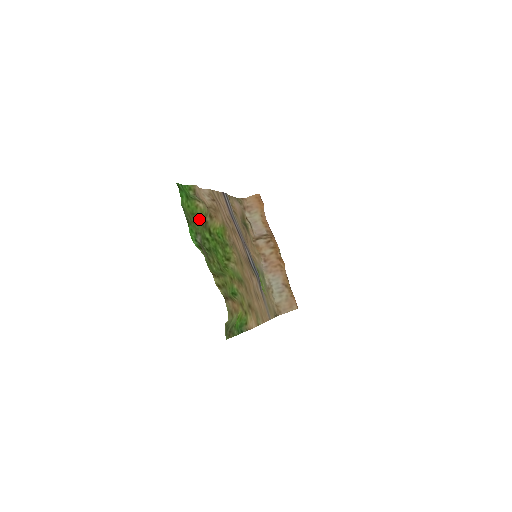
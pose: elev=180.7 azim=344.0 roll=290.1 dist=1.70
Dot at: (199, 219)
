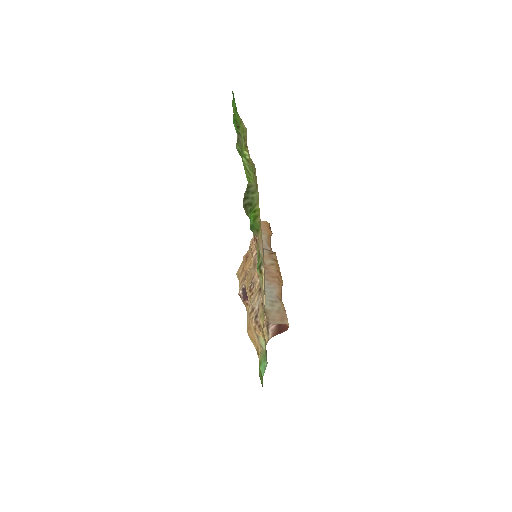
Dot at: occluded
